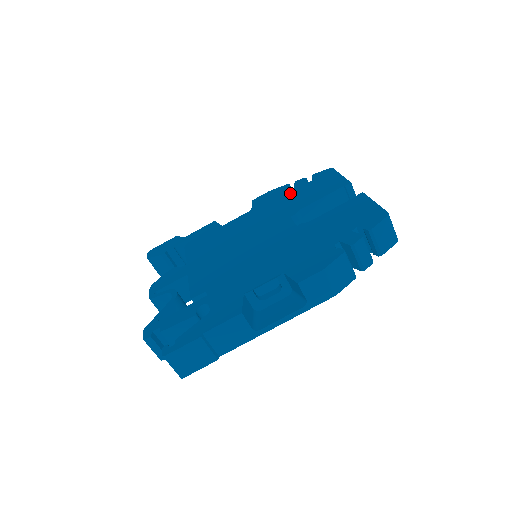
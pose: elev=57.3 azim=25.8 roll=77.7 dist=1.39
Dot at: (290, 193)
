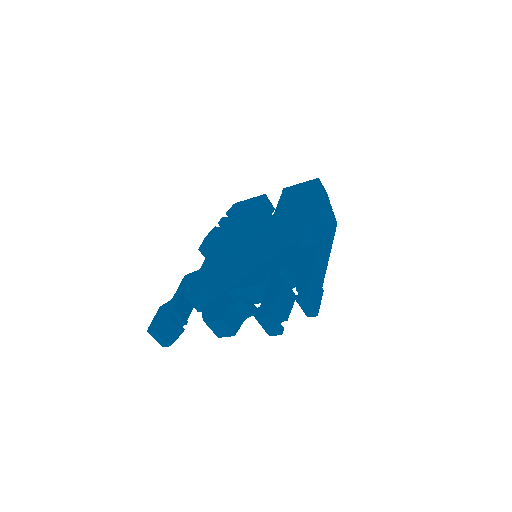
Dot at: (227, 225)
